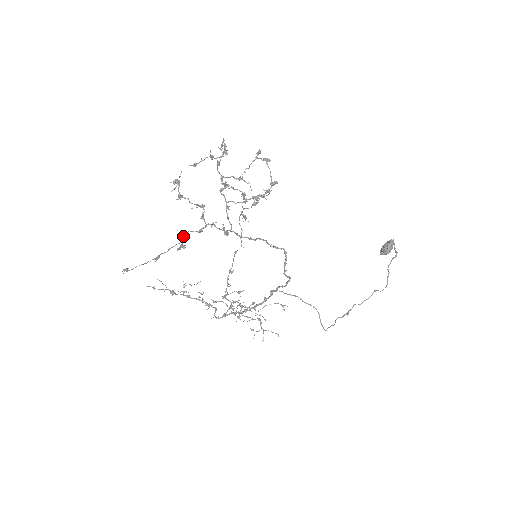
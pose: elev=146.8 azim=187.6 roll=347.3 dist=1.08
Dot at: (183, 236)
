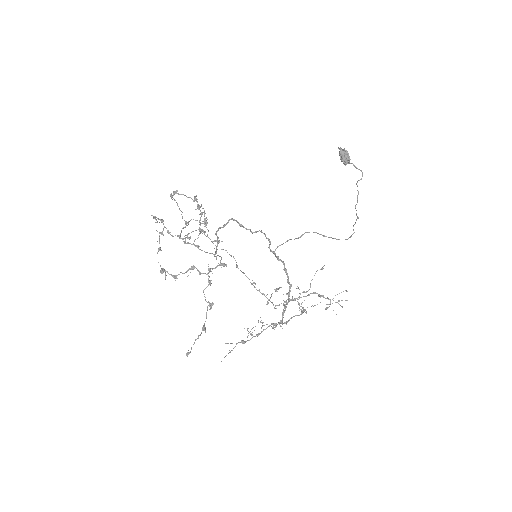
Dot at: occluded
